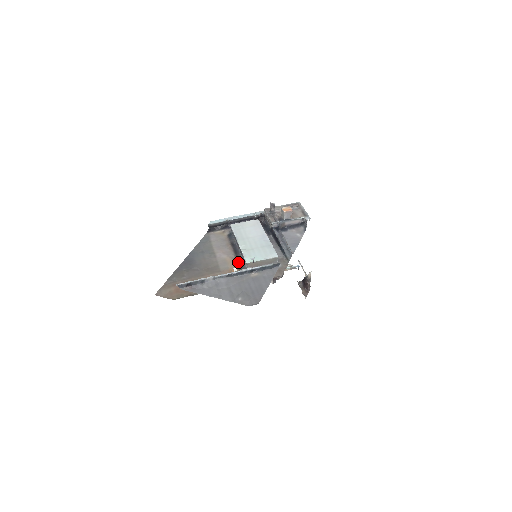
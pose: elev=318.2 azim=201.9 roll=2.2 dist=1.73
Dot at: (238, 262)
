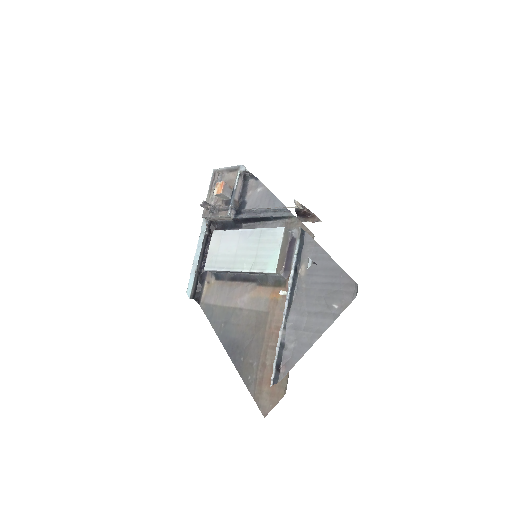
Dot at: (264, 283)
